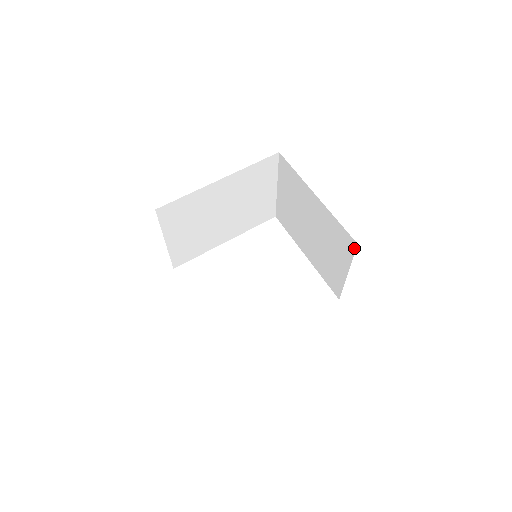
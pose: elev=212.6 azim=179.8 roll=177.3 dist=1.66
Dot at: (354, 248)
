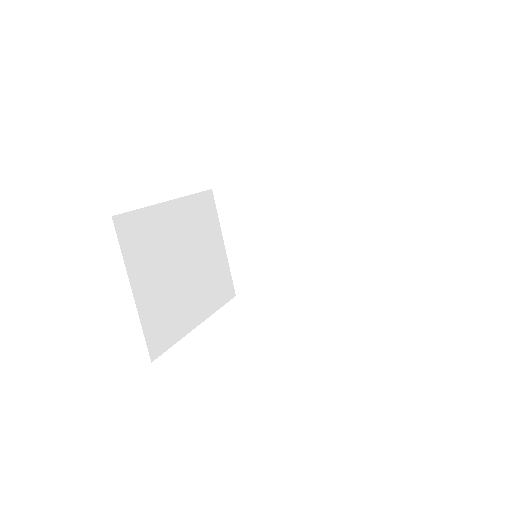
Dot at: (347, 175)
